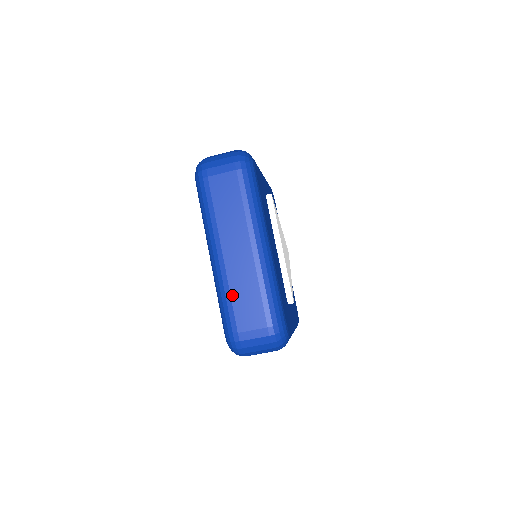
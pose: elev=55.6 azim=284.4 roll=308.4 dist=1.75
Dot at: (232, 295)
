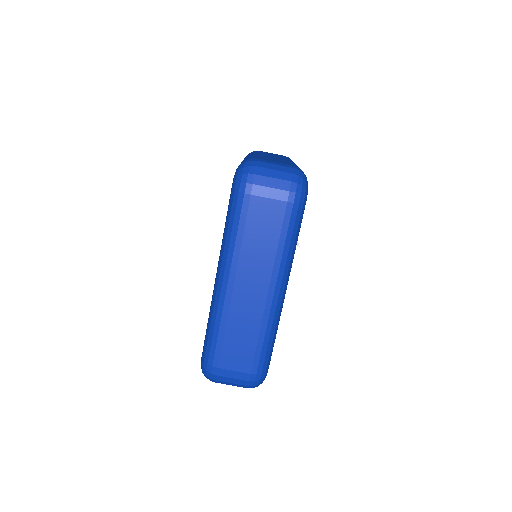
Dot at: occluded
